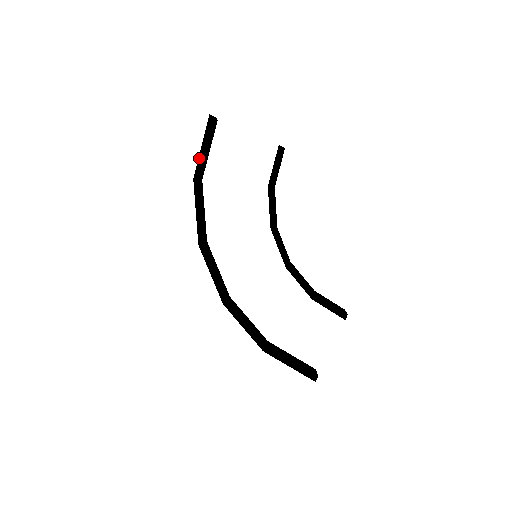
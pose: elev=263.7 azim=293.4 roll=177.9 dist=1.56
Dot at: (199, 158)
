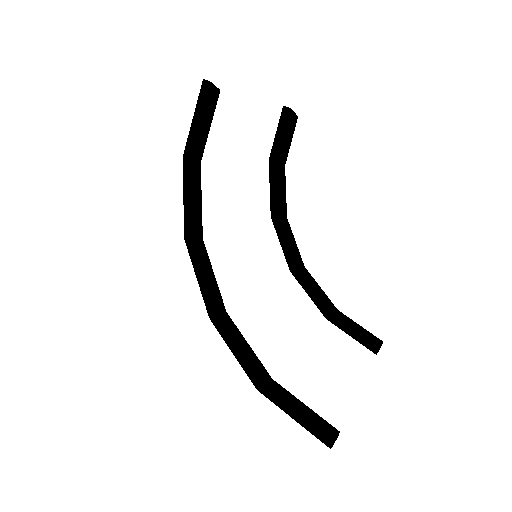
Dot at: (190, 132)
